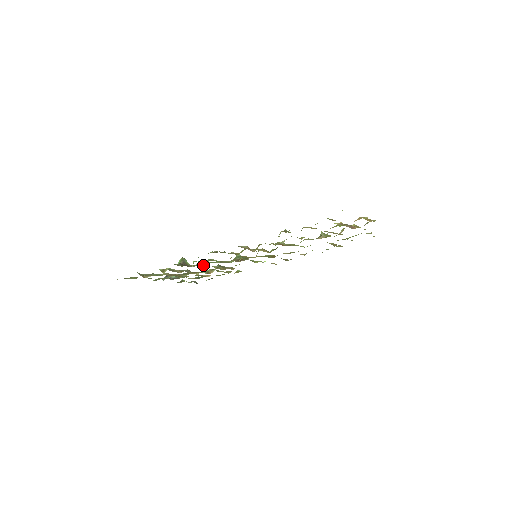
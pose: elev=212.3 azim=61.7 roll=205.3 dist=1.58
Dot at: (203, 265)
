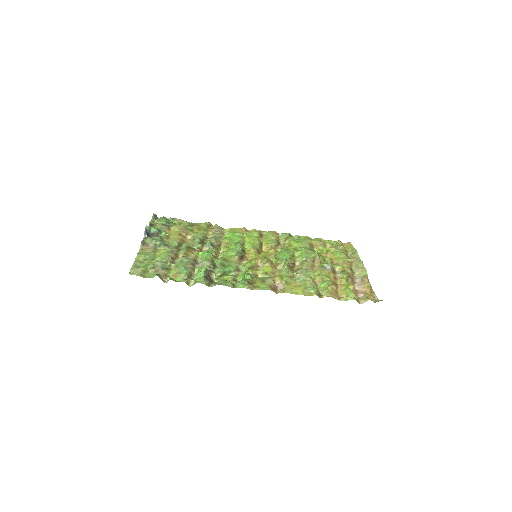
Dot at: (216, 268)
